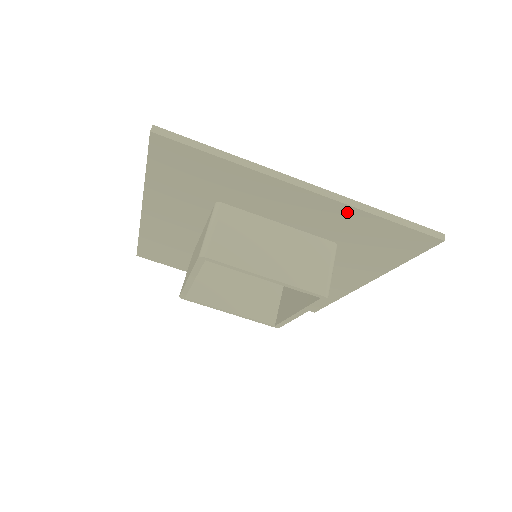
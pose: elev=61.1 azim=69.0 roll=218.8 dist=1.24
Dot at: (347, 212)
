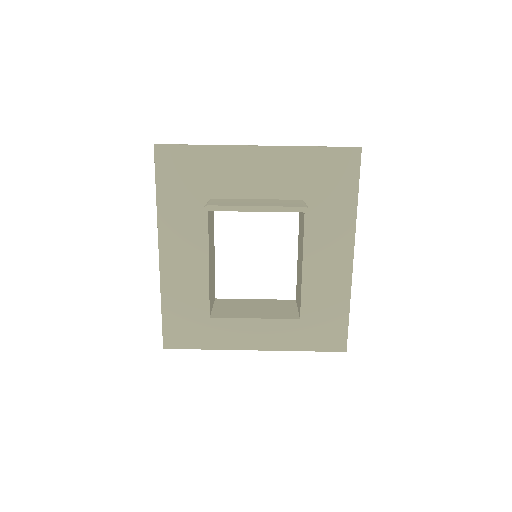
Dot at: (291, 155)
